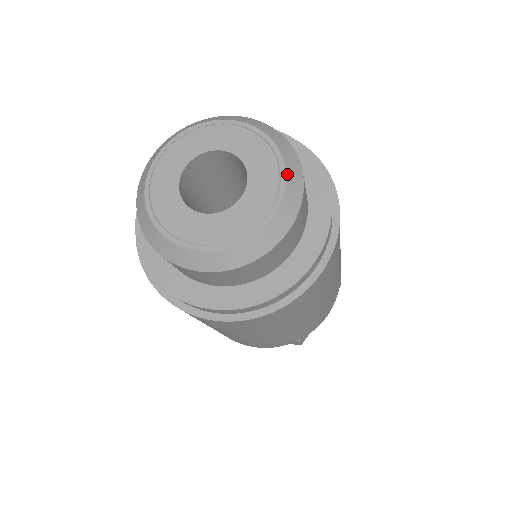
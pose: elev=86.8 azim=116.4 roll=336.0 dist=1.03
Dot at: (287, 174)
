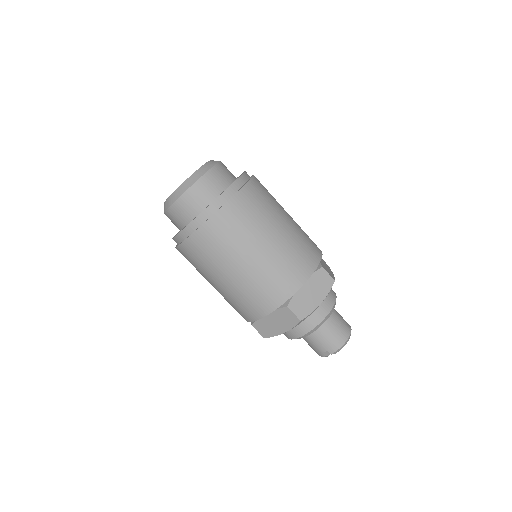
Dot at: occluded
